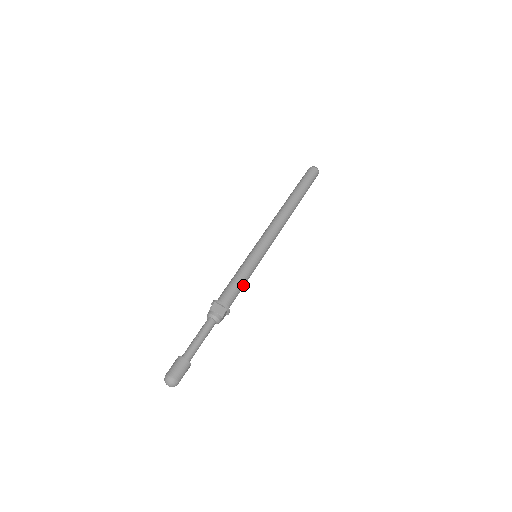
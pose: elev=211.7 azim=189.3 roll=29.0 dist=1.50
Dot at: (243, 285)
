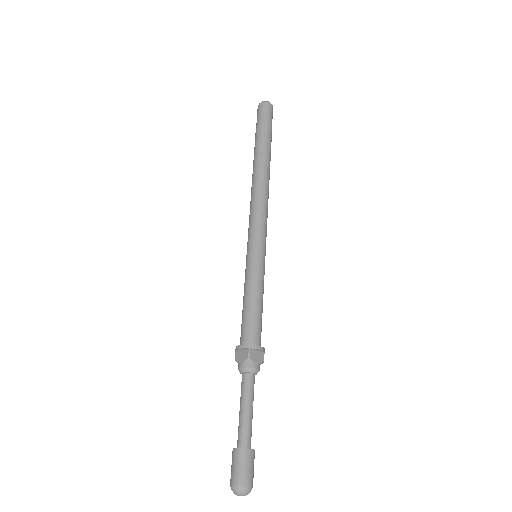
Dot at: occluded
